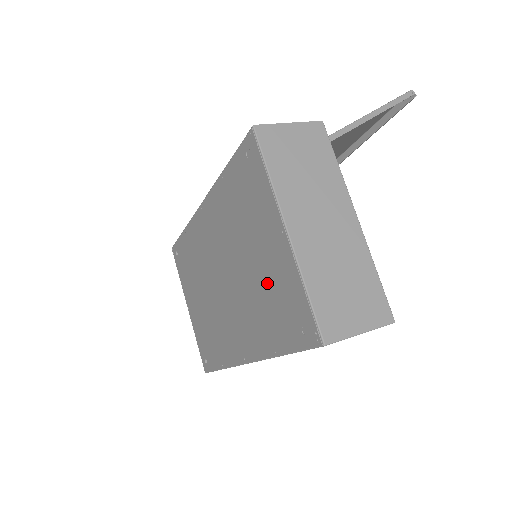
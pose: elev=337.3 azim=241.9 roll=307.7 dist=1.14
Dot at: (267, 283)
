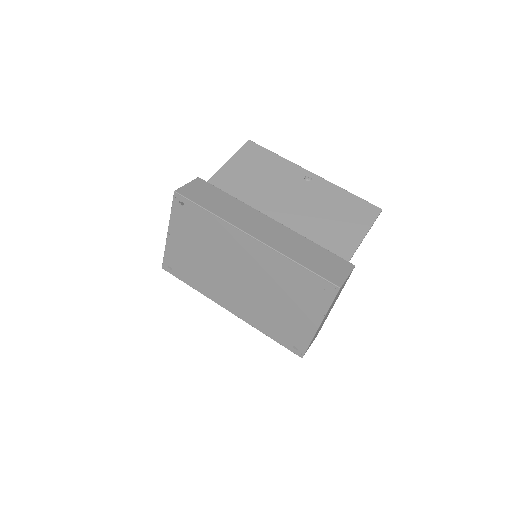
Dot at: (285, 319)
